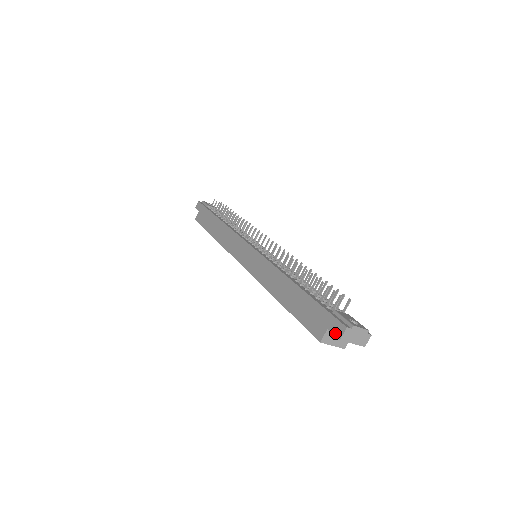
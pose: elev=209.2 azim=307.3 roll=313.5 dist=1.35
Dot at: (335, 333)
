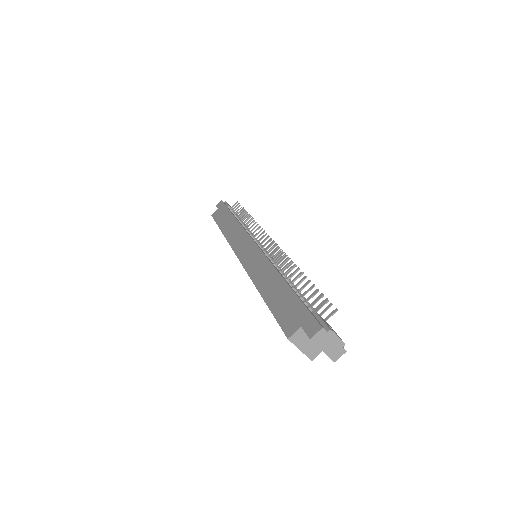
Dot at: (308, 331)
